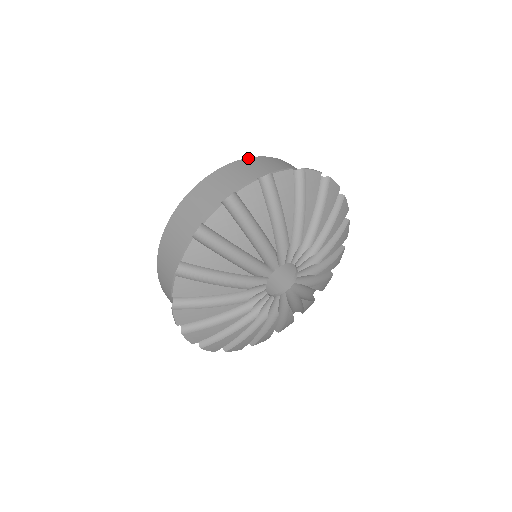
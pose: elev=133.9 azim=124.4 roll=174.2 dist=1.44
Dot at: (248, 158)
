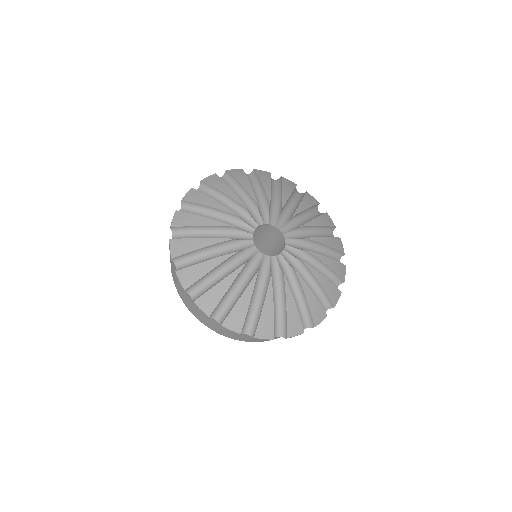
Dot at: occluded
